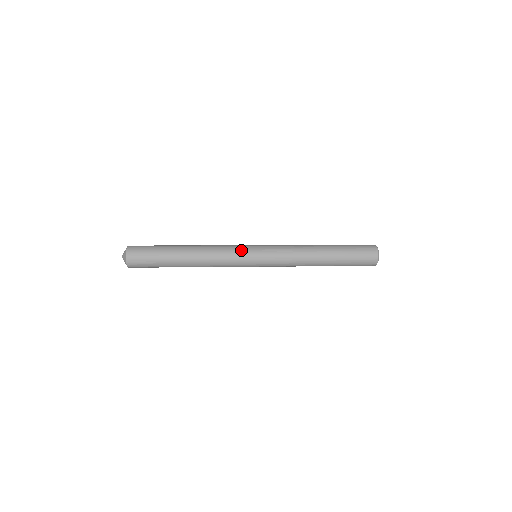
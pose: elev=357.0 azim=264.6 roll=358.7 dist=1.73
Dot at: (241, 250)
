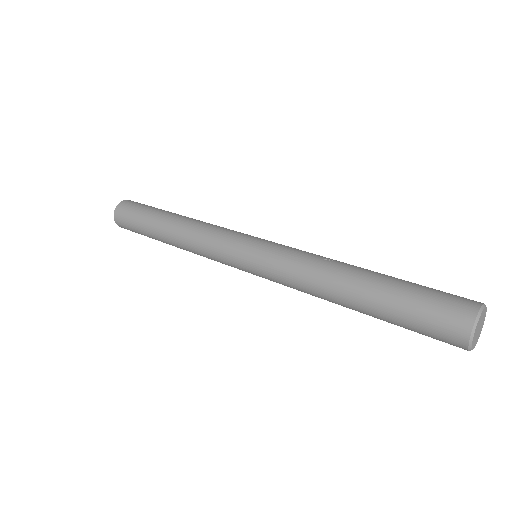
Dot at: (226, 244)
